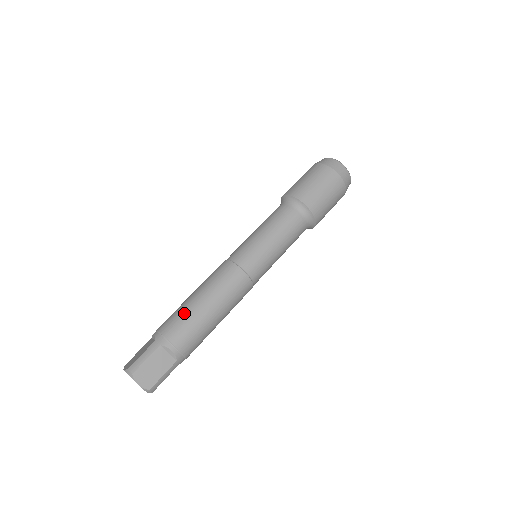
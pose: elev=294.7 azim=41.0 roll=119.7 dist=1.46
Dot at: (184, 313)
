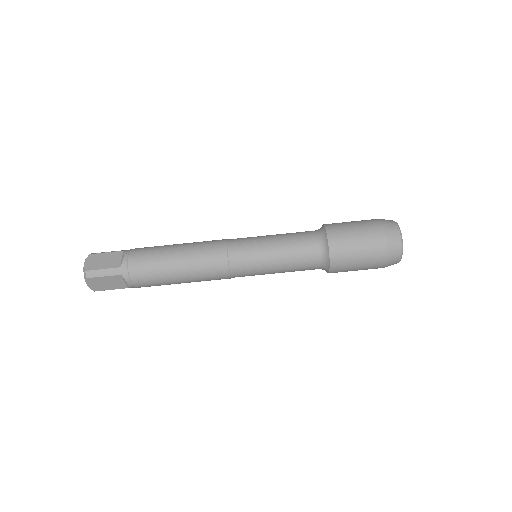
Dot at: (157, 266)
